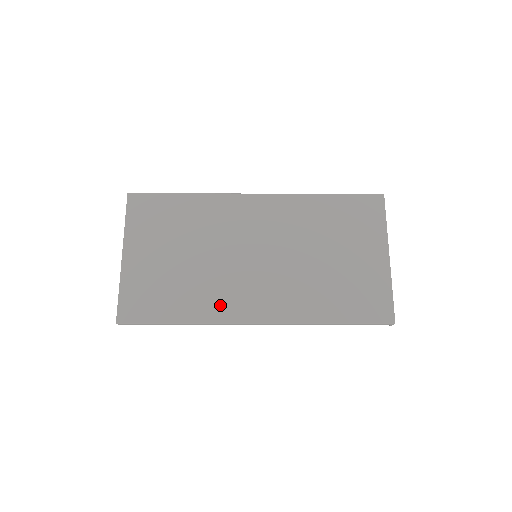
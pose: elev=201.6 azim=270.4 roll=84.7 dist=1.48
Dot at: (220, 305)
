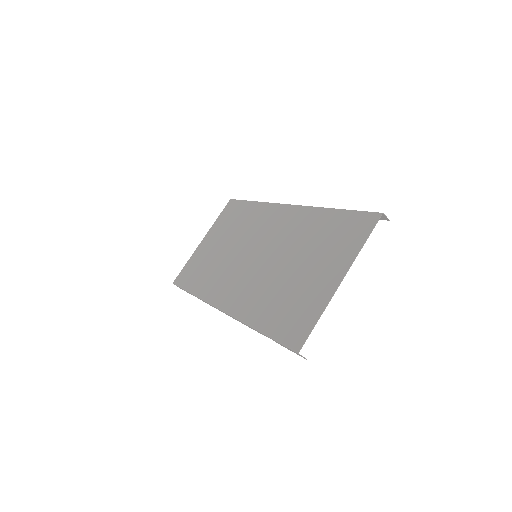
Dot at: (214, 288)
